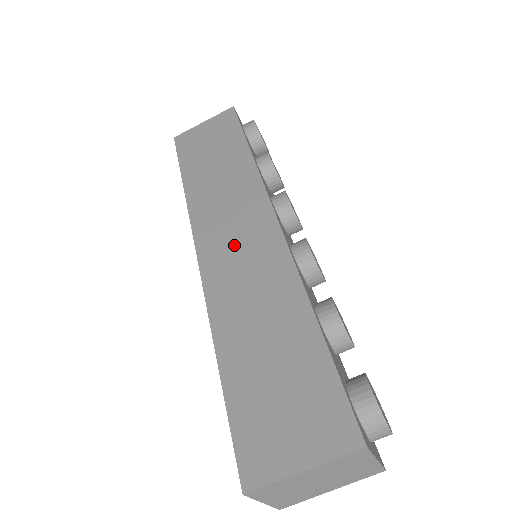
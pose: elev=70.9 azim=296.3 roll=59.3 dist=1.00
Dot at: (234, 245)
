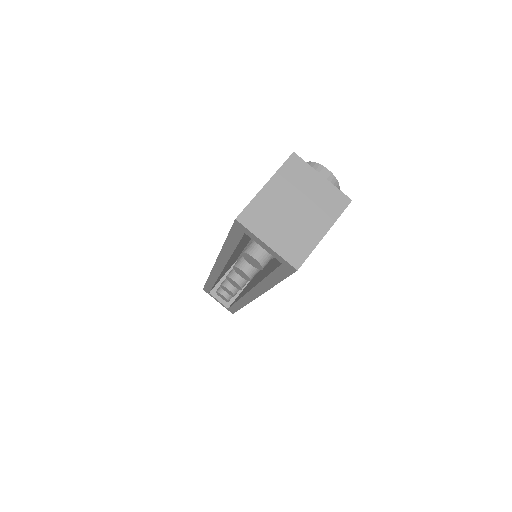
Dot at: occluded
